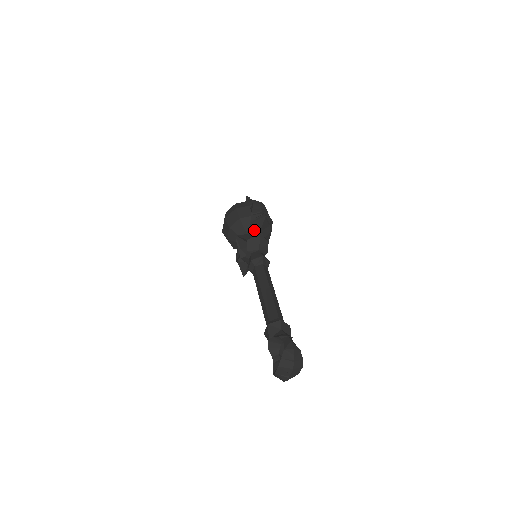
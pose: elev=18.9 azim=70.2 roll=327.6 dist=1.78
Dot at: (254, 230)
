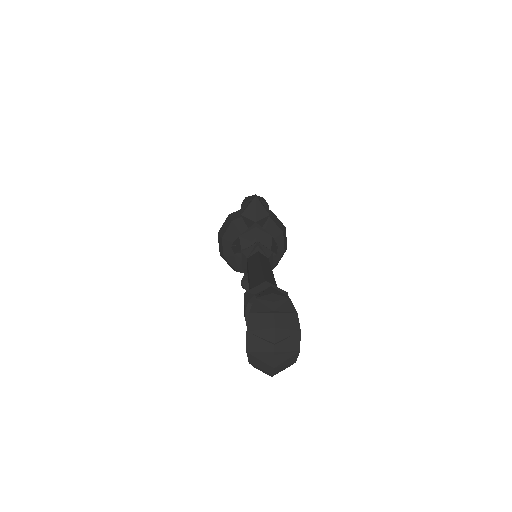
Dot at: (250, 226)
